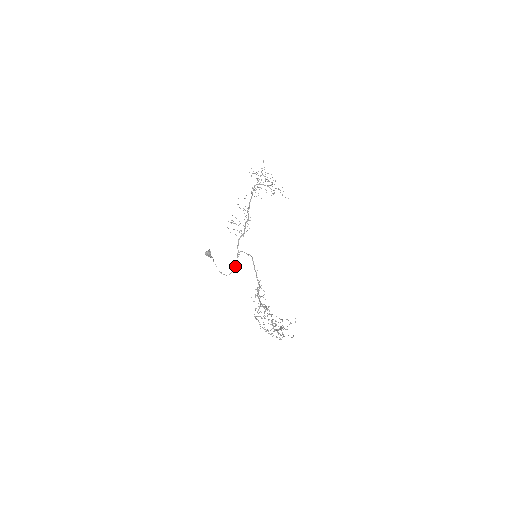
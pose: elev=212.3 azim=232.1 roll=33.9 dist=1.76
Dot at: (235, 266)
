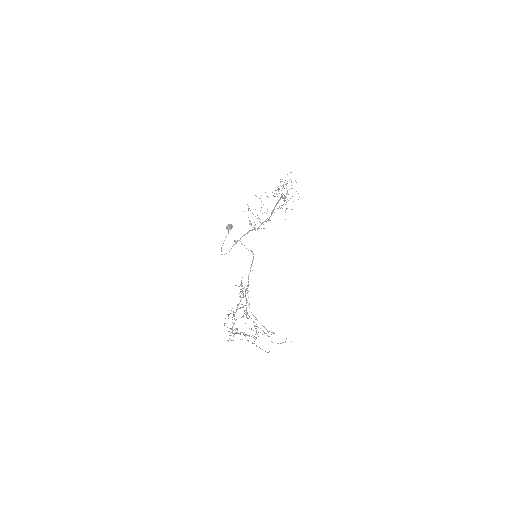
Dot at: occluded
